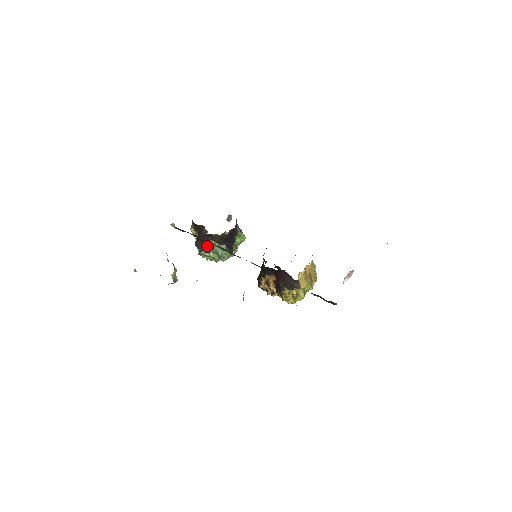
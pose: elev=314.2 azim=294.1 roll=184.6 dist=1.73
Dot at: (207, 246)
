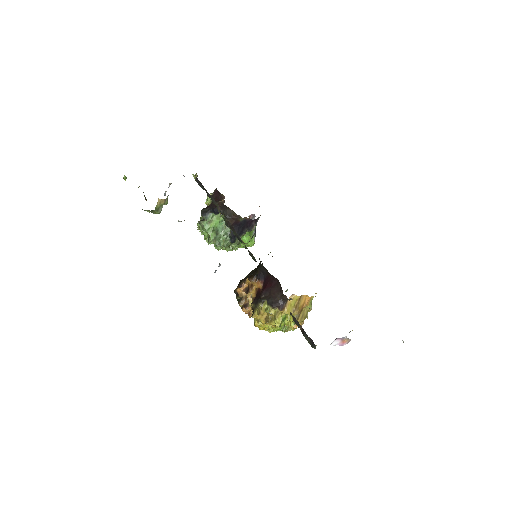
Dot at: (212, 219)
